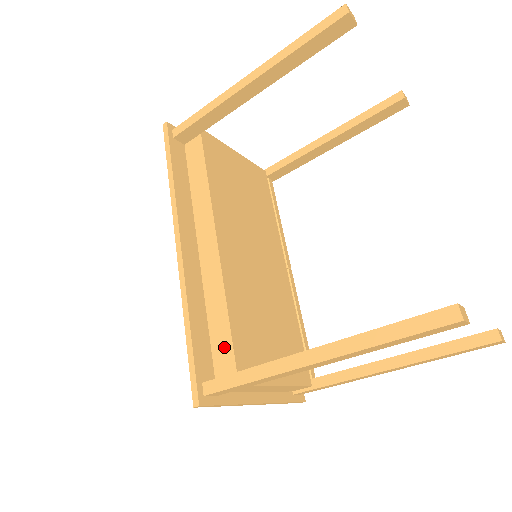
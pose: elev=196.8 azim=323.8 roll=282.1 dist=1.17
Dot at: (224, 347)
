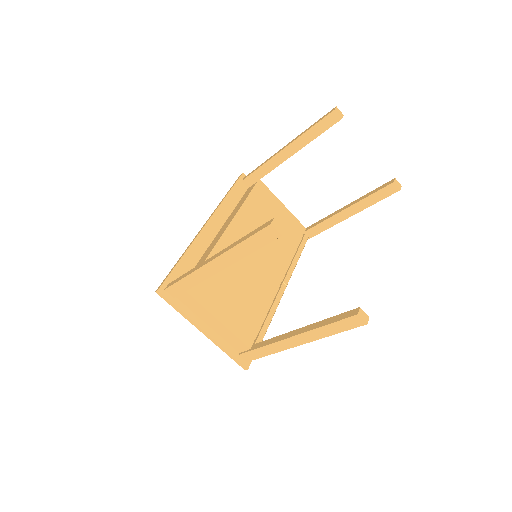
Dot at: occluded
